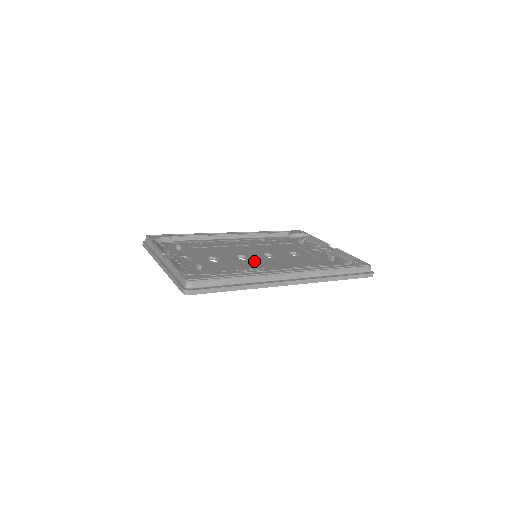
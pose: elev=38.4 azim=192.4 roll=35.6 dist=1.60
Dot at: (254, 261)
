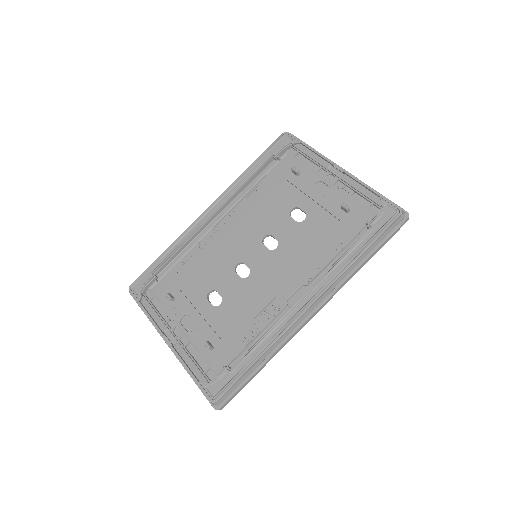
Dot at: (258, 275)
